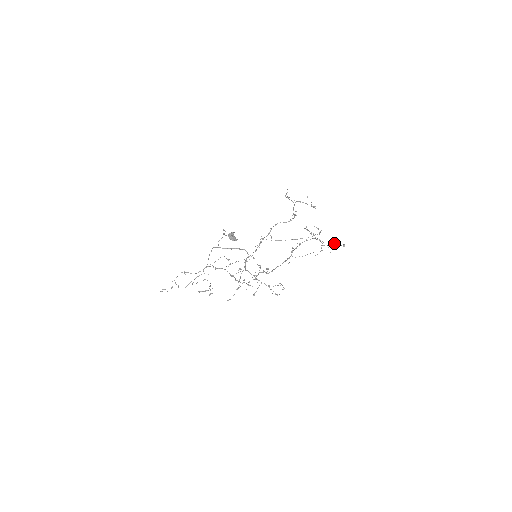
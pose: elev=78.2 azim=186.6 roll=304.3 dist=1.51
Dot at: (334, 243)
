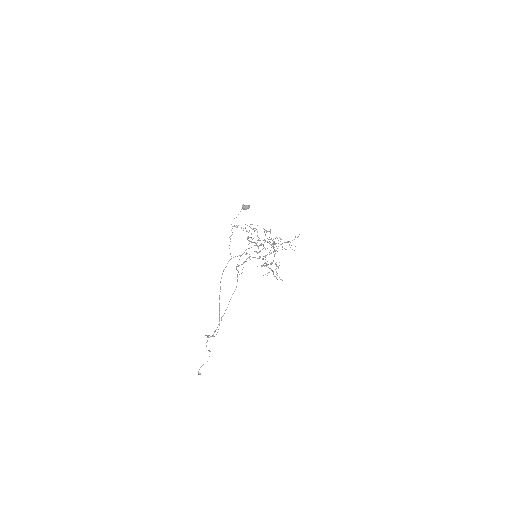
Dot at: (276, 278)
